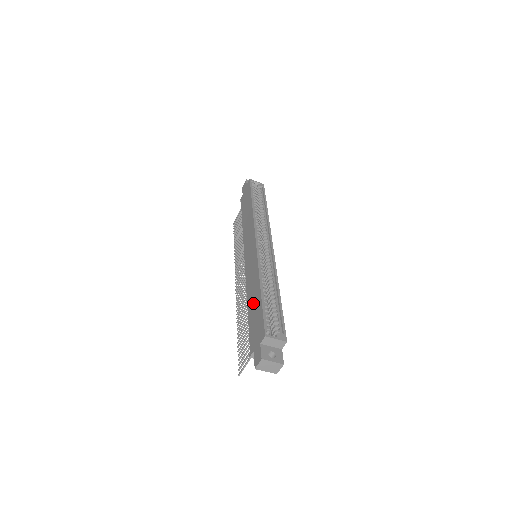
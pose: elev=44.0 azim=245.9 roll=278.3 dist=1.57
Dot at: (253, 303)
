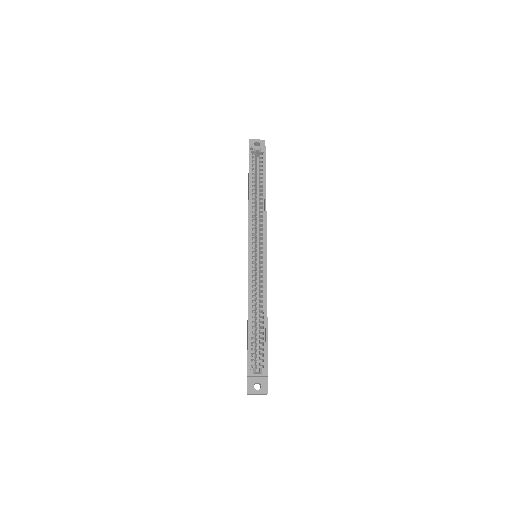
Dot at: occluded
